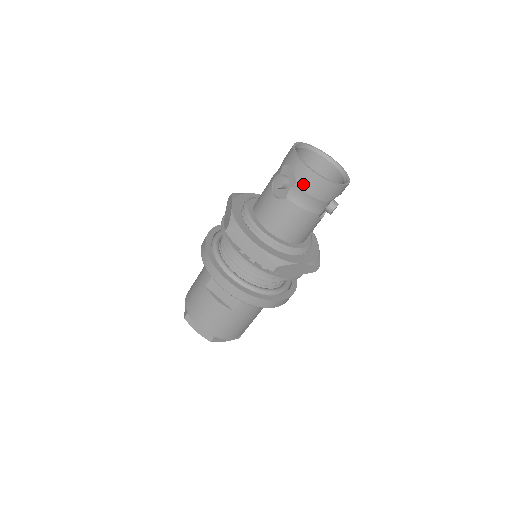
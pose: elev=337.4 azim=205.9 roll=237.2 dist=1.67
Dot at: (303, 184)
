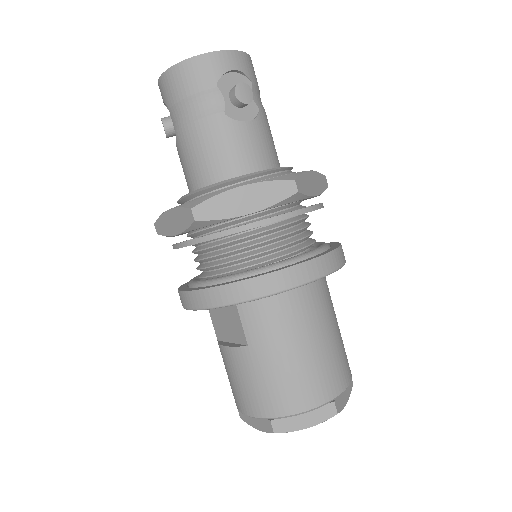
Dot at: (169, 98)
